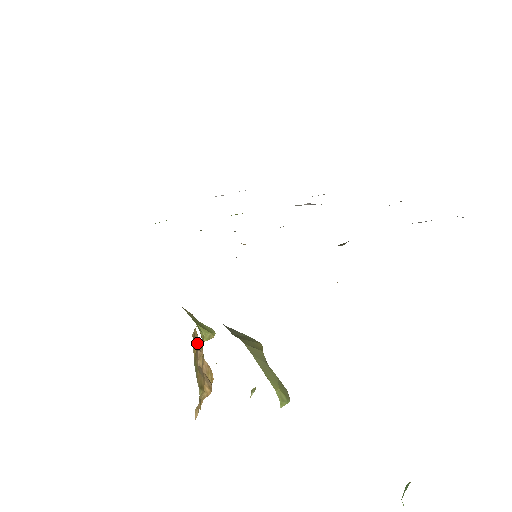
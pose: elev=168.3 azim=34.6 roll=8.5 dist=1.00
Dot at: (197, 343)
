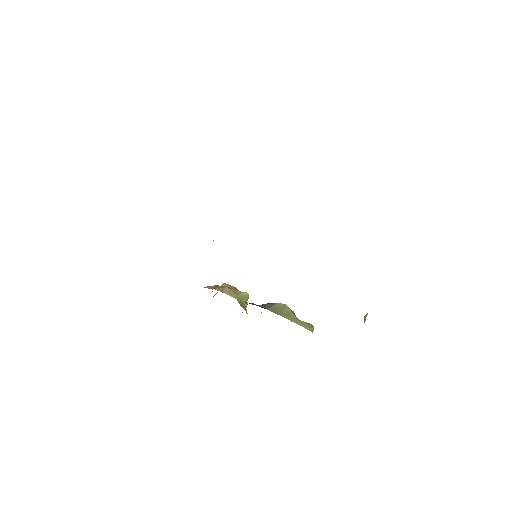
Dot at: occluded
